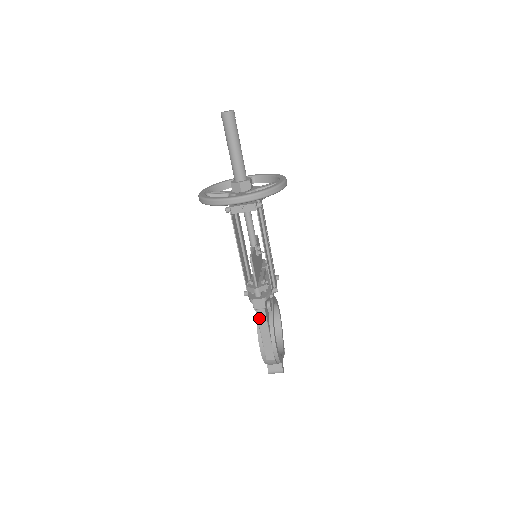
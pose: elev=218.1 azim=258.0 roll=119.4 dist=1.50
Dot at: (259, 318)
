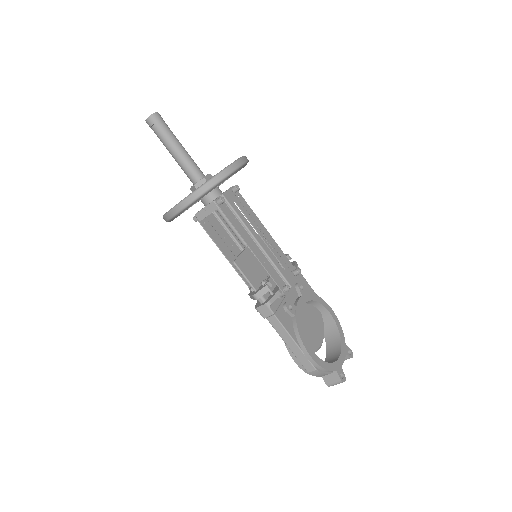
Dot at: (274, 327)
